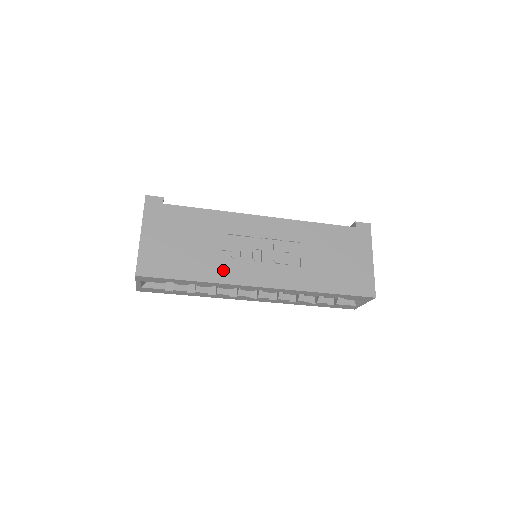
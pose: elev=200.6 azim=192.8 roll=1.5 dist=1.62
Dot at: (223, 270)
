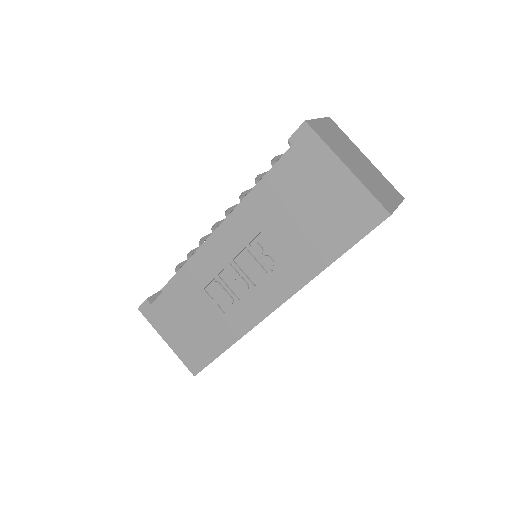
Dot at: (234, 322)
